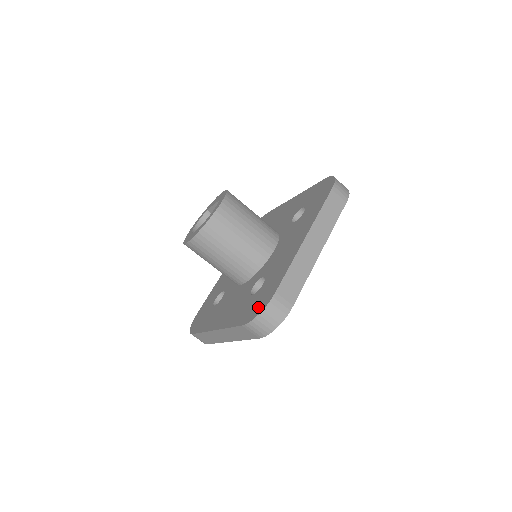
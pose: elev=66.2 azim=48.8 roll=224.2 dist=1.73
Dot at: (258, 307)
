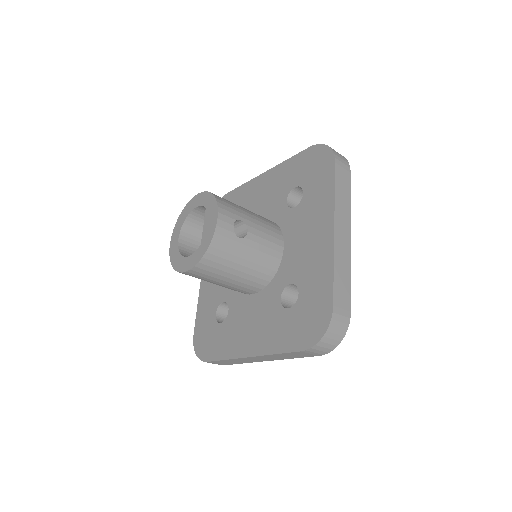
Dot at: (201, 345)
